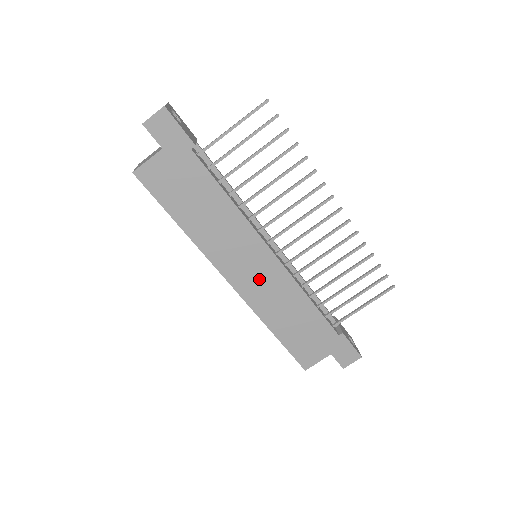
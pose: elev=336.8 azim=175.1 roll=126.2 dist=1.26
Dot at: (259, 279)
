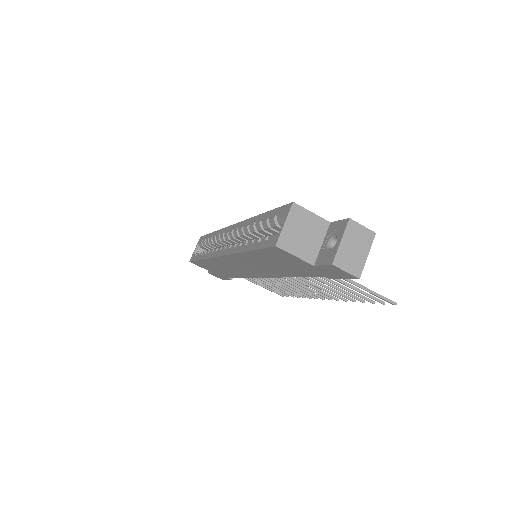
Dot at: (237, 267)
